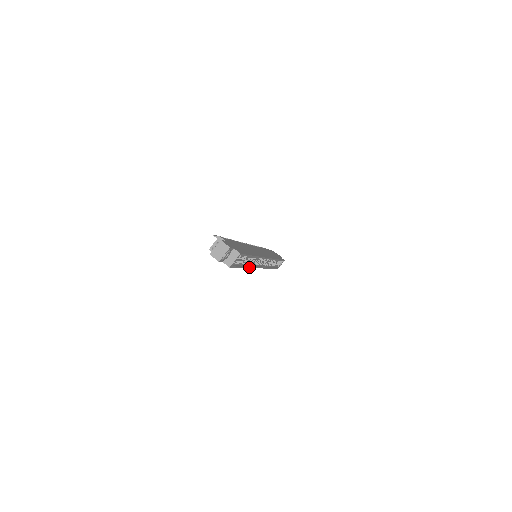
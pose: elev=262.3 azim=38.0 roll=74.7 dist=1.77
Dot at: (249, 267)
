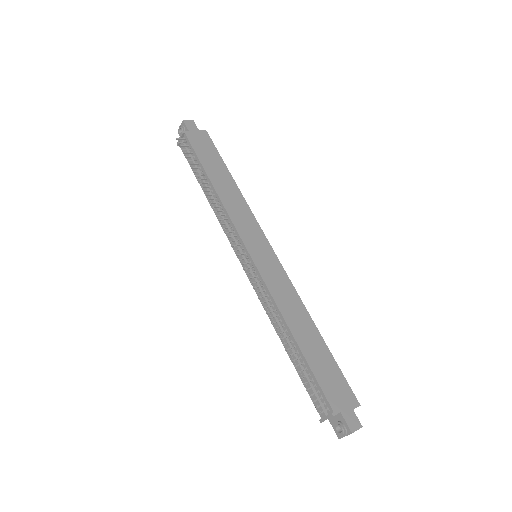
Dot at: occluded
